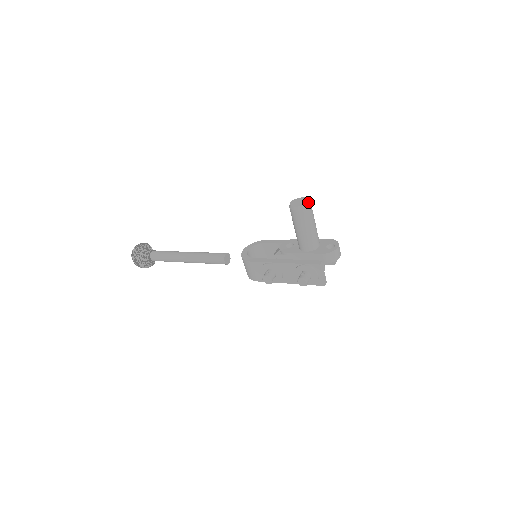
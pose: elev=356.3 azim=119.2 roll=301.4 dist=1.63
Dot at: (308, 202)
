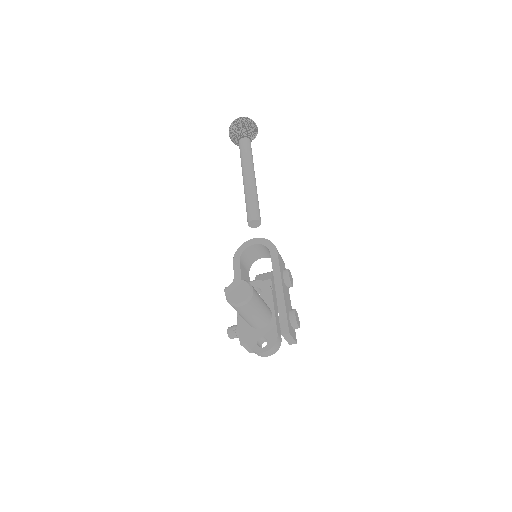
Dot at: (238, 303)
